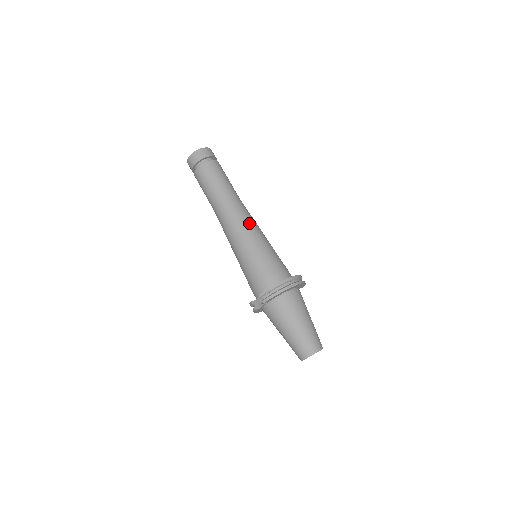
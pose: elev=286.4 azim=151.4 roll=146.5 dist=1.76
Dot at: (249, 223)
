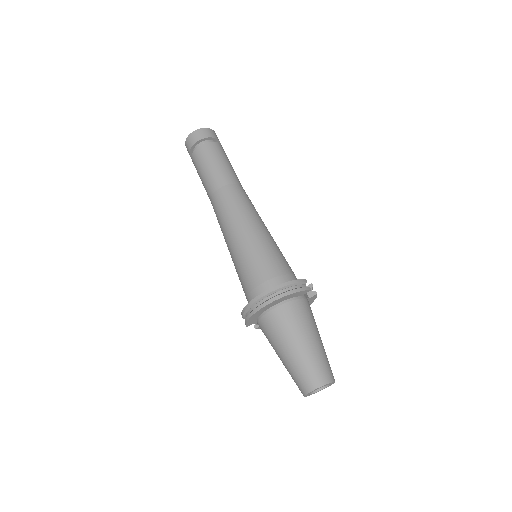
Dot at: (231, 221)
